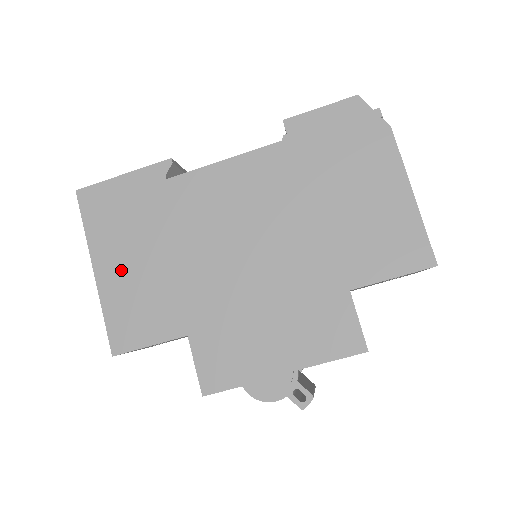
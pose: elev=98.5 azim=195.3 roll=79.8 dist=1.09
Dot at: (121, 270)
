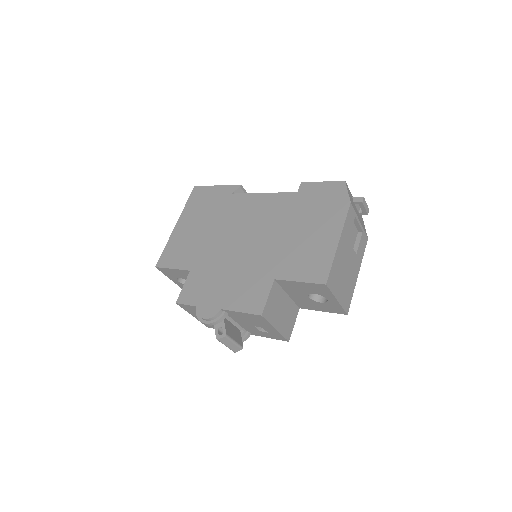
Dot at: (186, 229)
